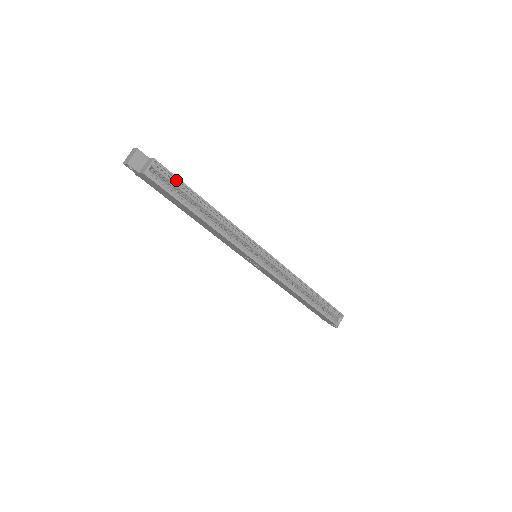
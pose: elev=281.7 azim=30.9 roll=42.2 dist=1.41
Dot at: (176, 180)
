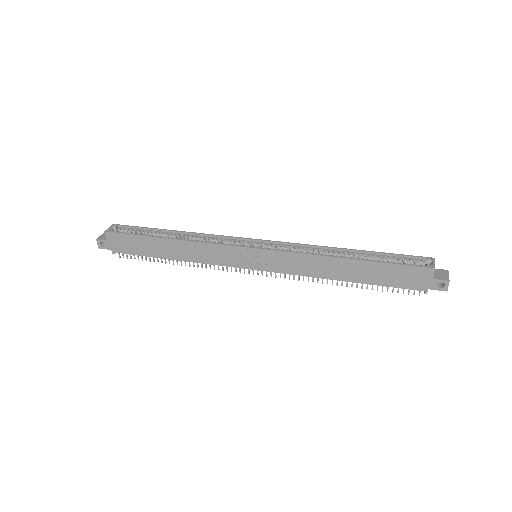
Dot at: (137, 229)
